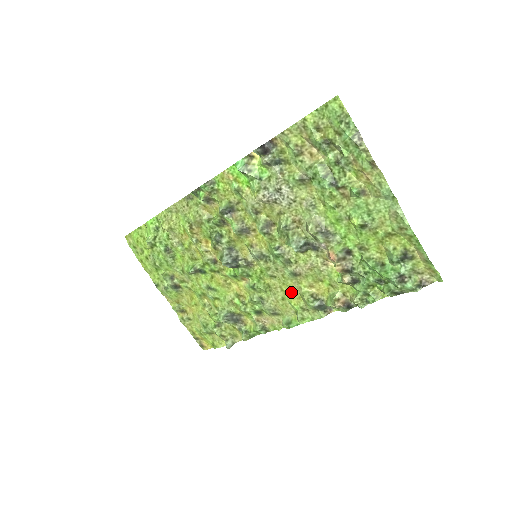
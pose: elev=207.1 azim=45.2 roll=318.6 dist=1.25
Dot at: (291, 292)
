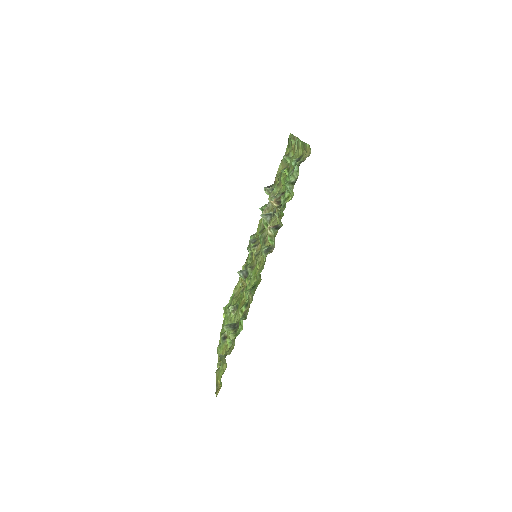
Dot at: occluded
